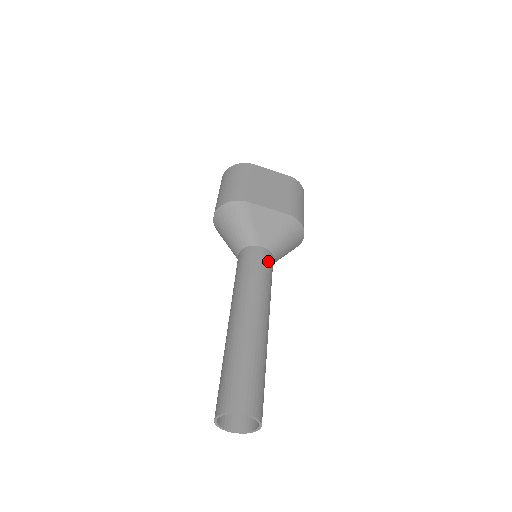
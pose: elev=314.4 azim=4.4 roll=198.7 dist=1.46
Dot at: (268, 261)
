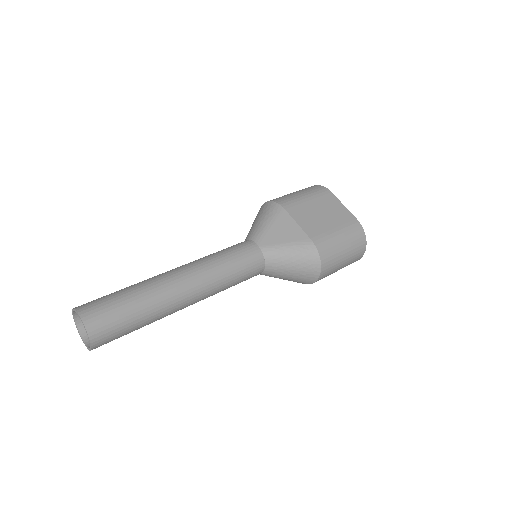
Dot at: (251, 259)
